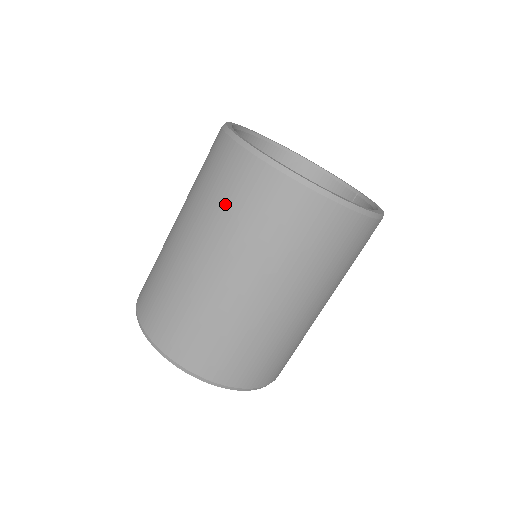
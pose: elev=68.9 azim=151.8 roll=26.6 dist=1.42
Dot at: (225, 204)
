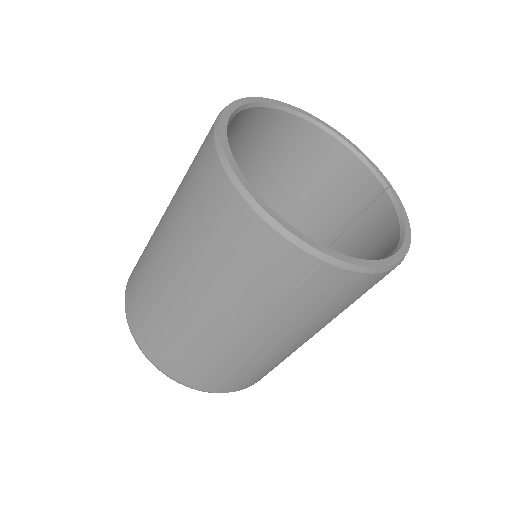
Dot at: (213, 248)
